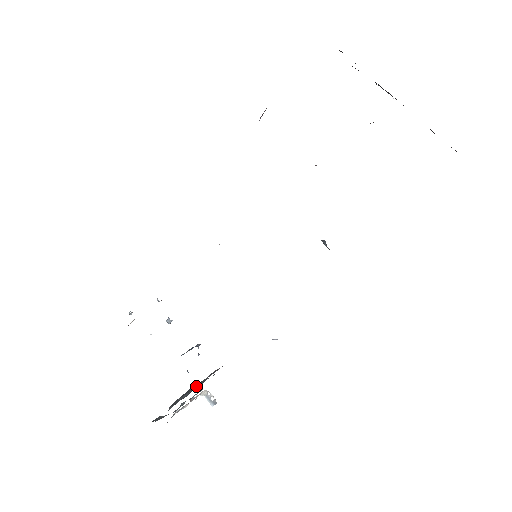
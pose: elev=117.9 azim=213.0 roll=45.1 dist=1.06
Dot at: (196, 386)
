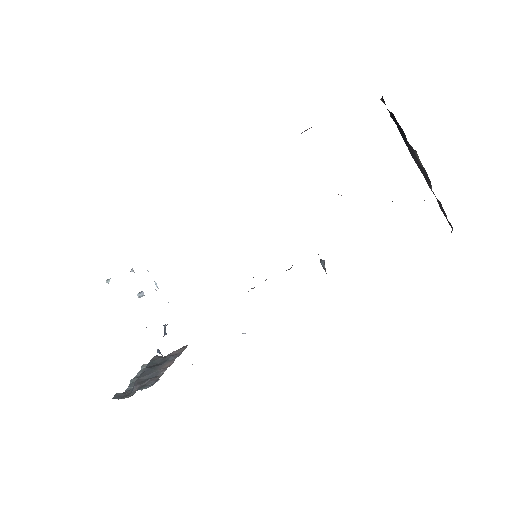
Dot at: (159, 366)
